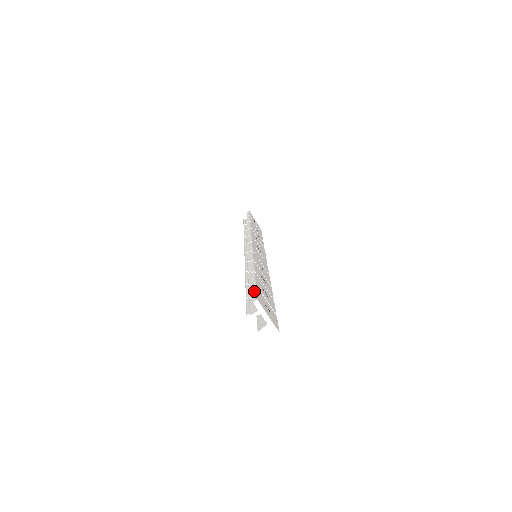
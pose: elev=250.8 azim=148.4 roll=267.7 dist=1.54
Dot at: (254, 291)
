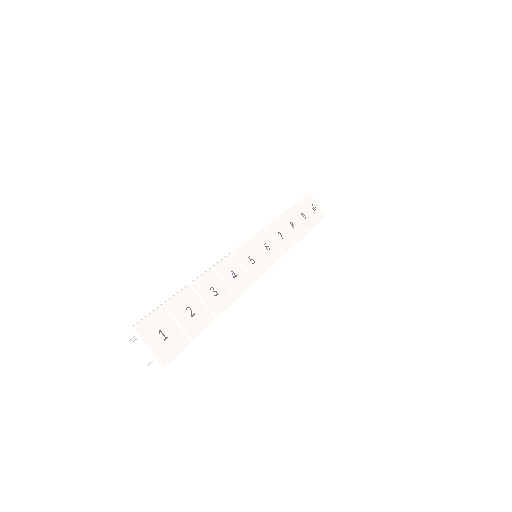
Dot at: (149, 313)
